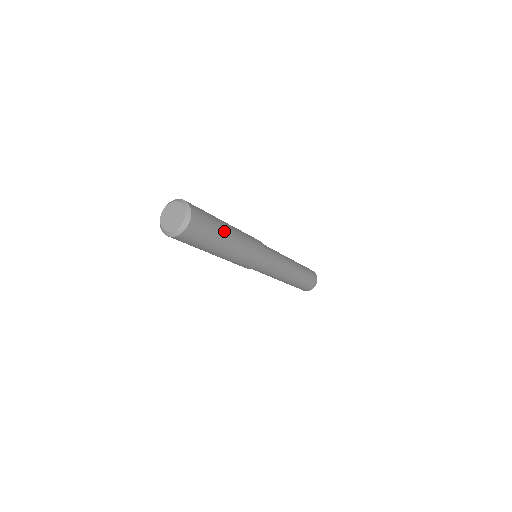
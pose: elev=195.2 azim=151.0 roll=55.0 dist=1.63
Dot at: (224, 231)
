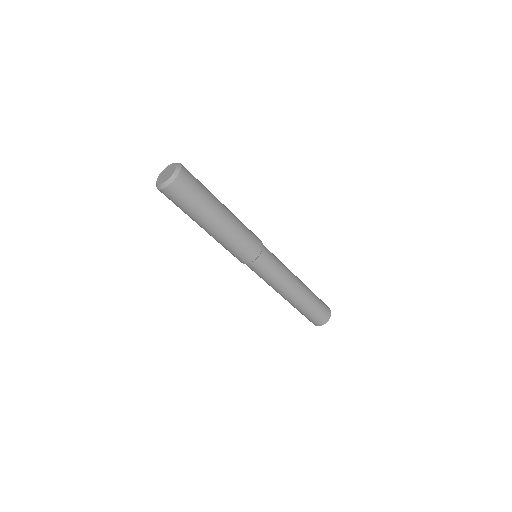
Dot at: occluded
